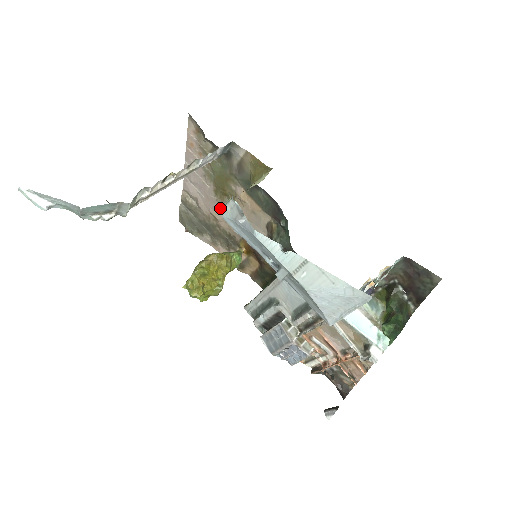
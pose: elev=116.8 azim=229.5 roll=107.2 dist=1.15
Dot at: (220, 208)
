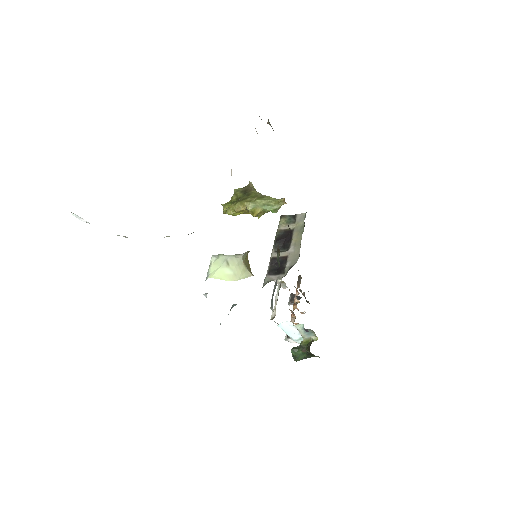
Dot at: occluded
